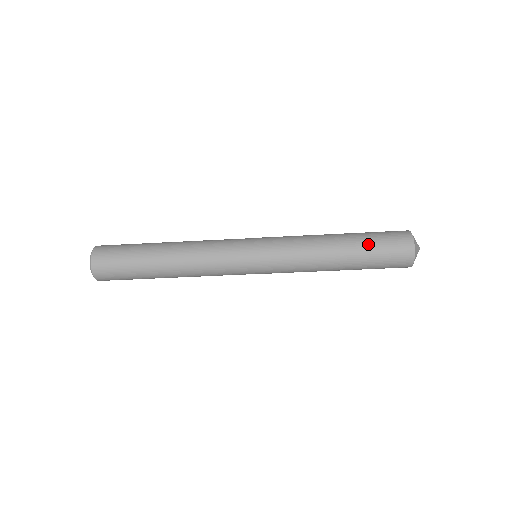
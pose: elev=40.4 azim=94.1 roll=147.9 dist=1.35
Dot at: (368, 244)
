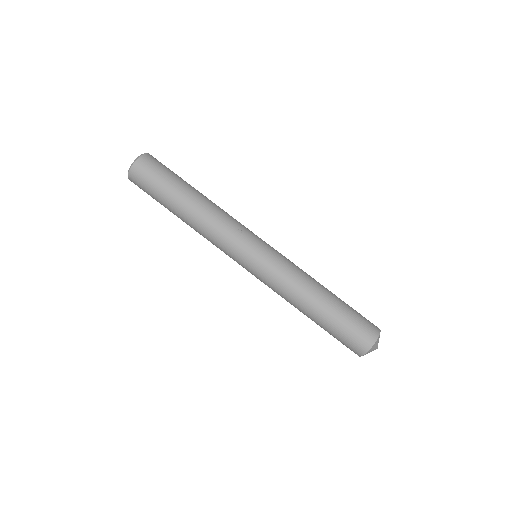
Dot at: (347, 304)
